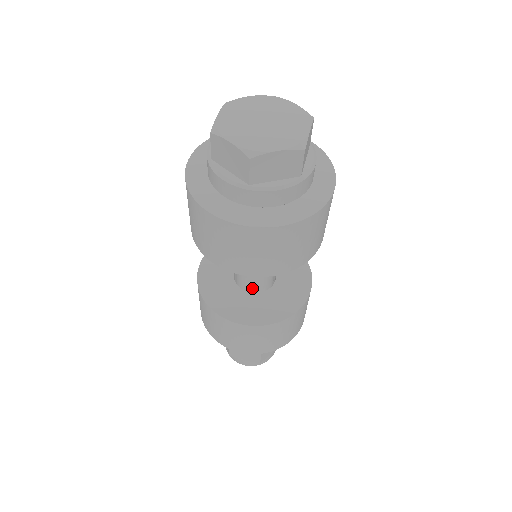
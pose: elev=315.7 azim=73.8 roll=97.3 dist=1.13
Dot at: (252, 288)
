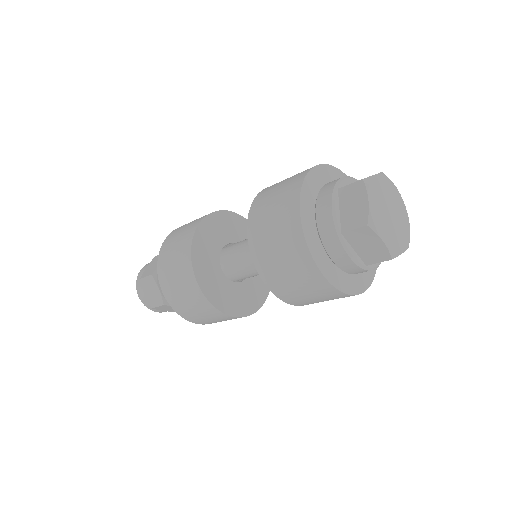
Dot at: (239, 279)
